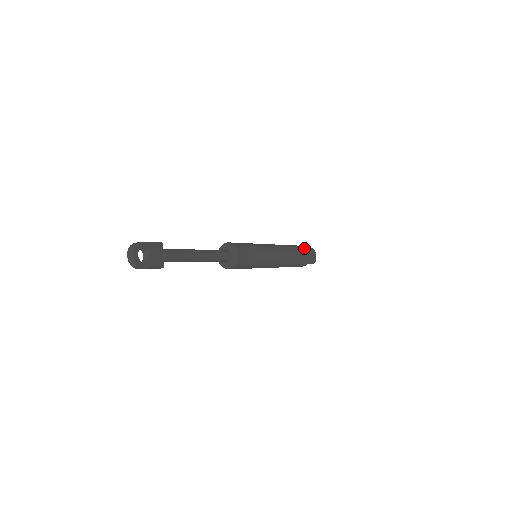
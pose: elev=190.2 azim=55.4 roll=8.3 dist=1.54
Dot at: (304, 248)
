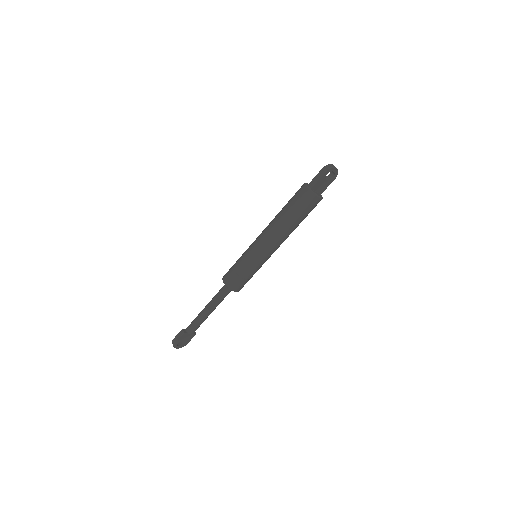
Dot at: (308, 200)
